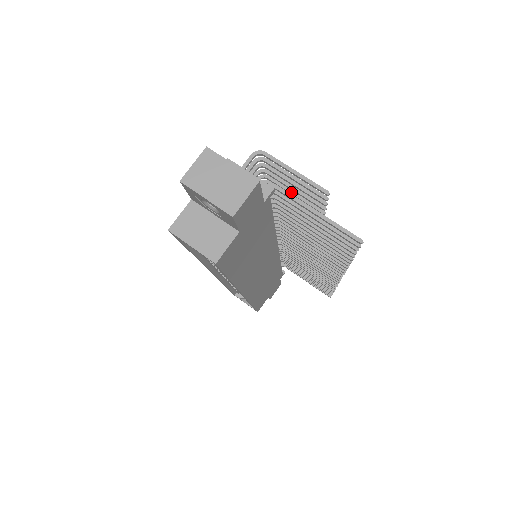
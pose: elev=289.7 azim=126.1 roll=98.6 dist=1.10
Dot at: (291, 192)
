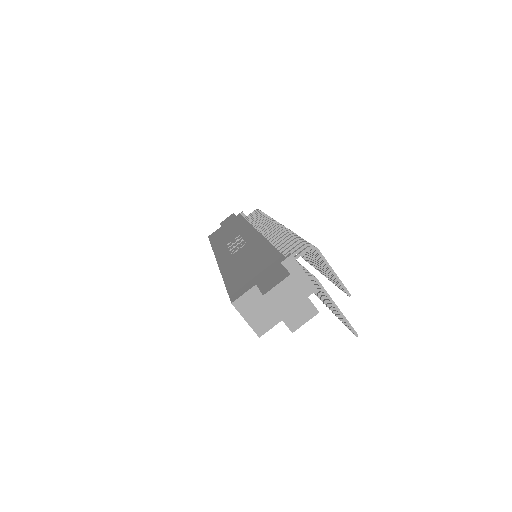
Dot at: occluded
